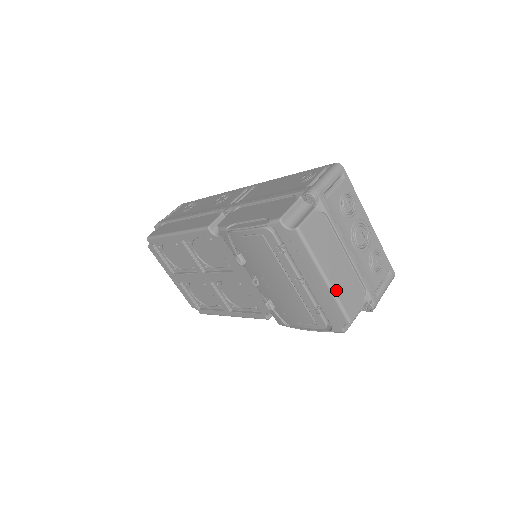
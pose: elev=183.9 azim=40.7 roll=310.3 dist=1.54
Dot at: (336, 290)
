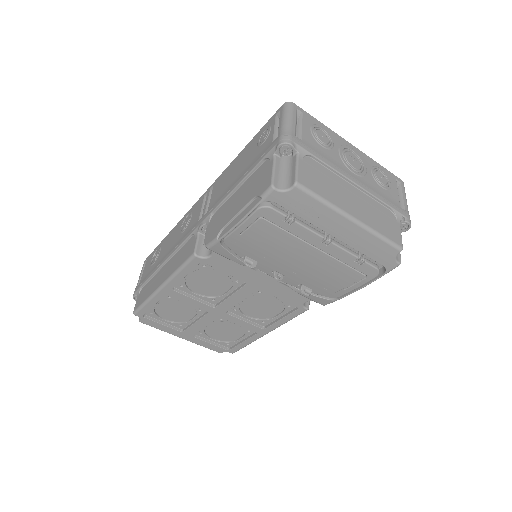
Dot at: (369, 225)
